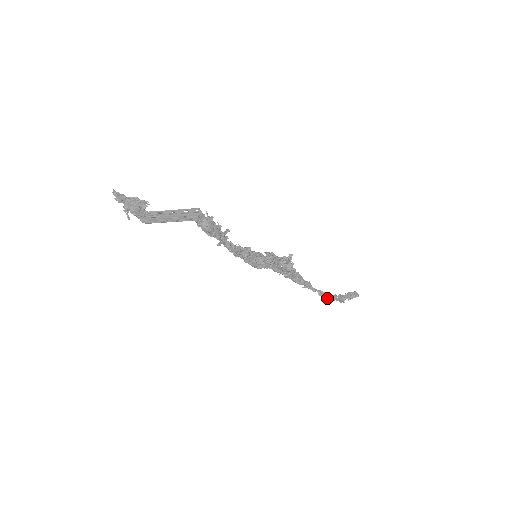
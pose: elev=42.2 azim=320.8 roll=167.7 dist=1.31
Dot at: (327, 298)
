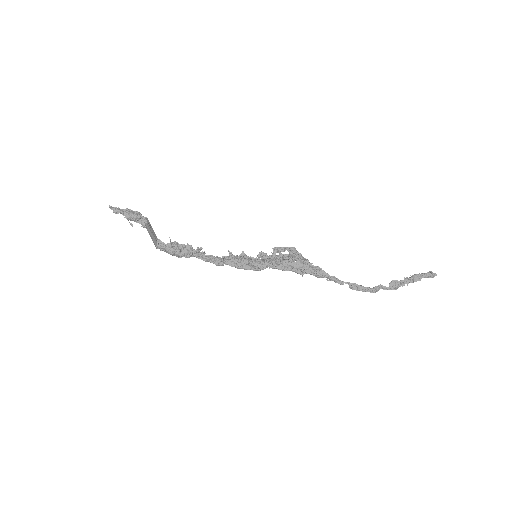
Dot at: (363, 291)
